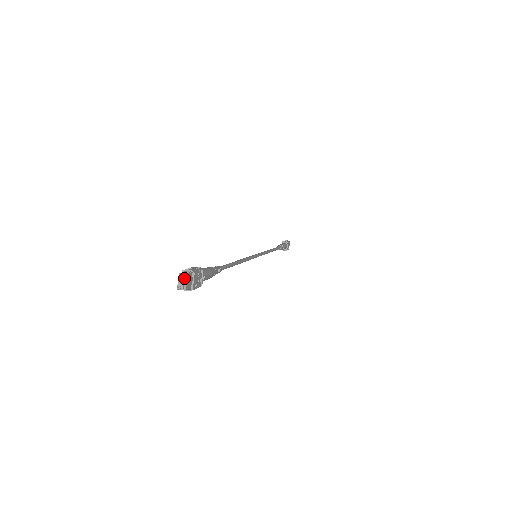
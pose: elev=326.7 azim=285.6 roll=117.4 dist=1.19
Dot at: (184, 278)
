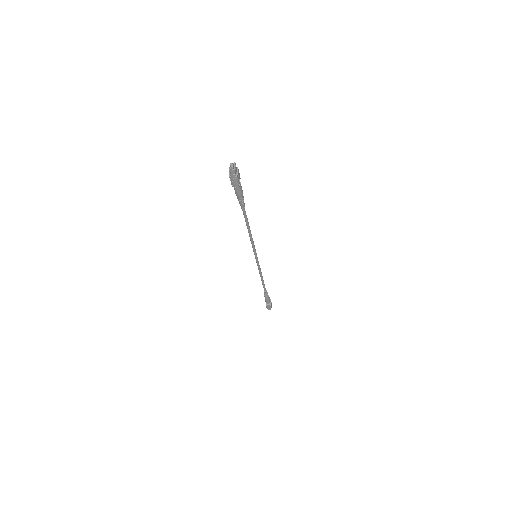
Dot at: (233, 164)
